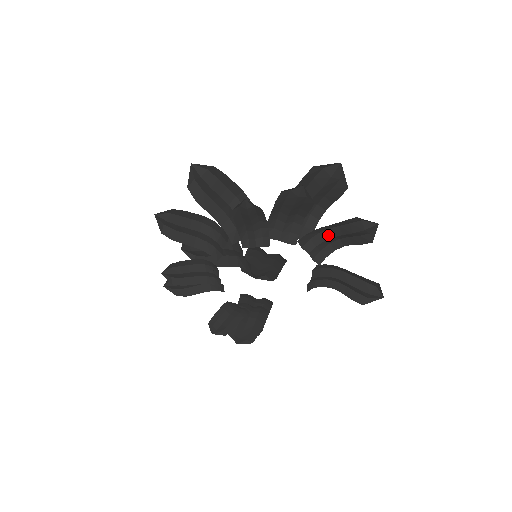
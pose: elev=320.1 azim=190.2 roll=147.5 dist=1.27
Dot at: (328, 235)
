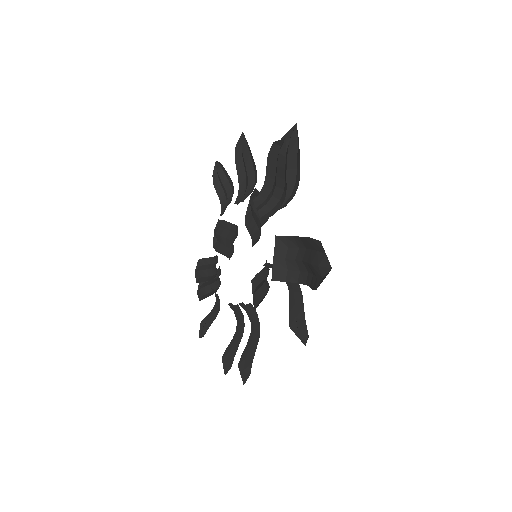
Dot at: (274, 187)
